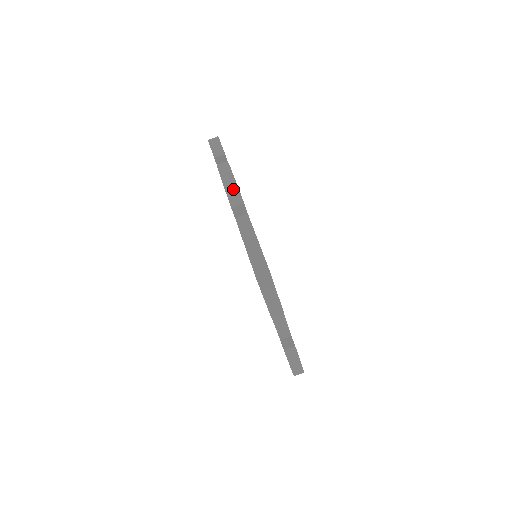
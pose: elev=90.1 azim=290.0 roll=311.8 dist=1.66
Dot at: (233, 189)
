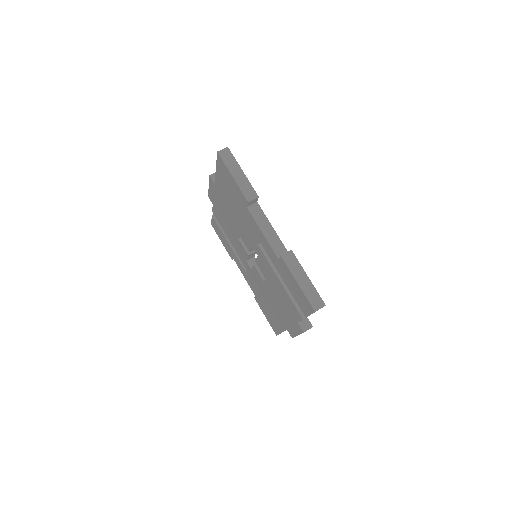
Dot at: occluded
